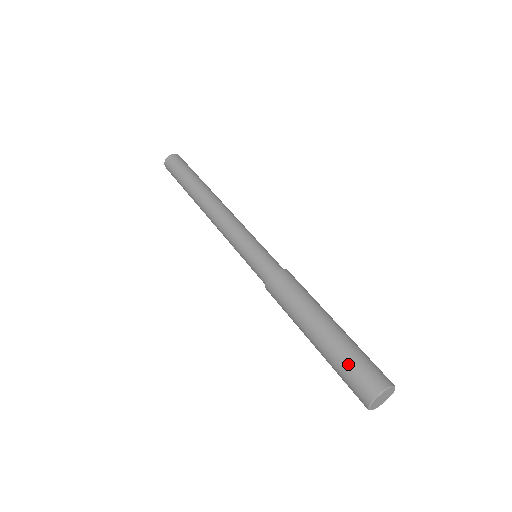
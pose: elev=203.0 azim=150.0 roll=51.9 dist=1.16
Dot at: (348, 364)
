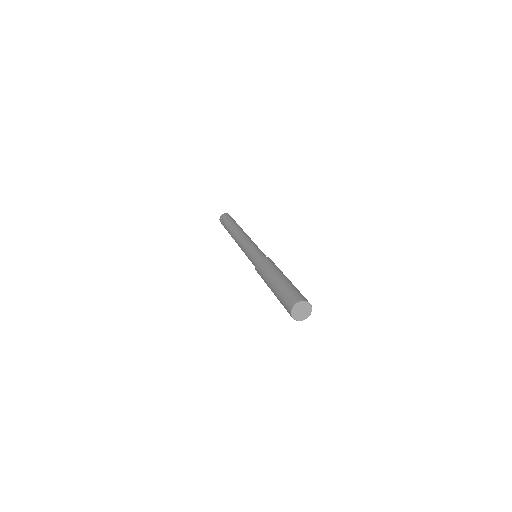
Dot at: (282, 298)
